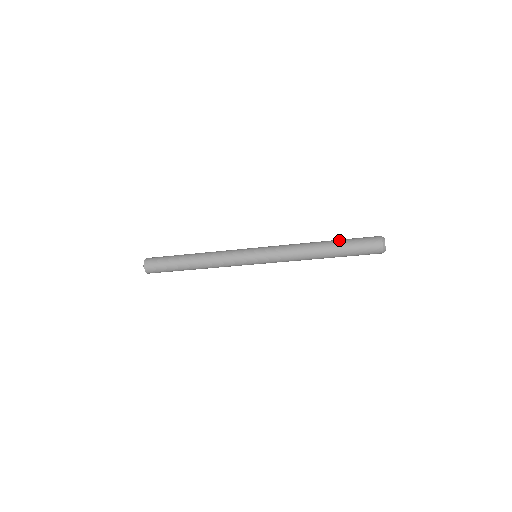
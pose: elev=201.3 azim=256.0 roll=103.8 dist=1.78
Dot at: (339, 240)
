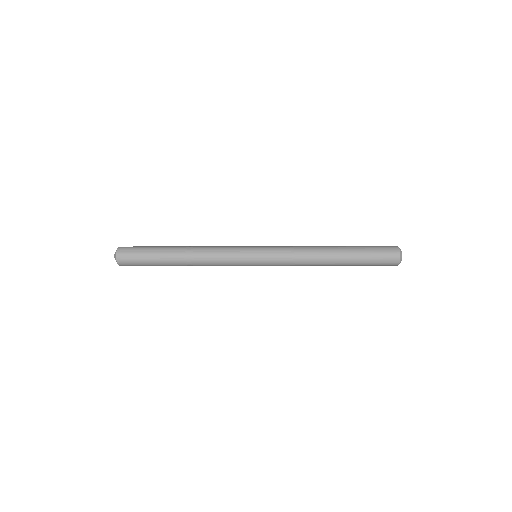
Dot at: (351, 246)
